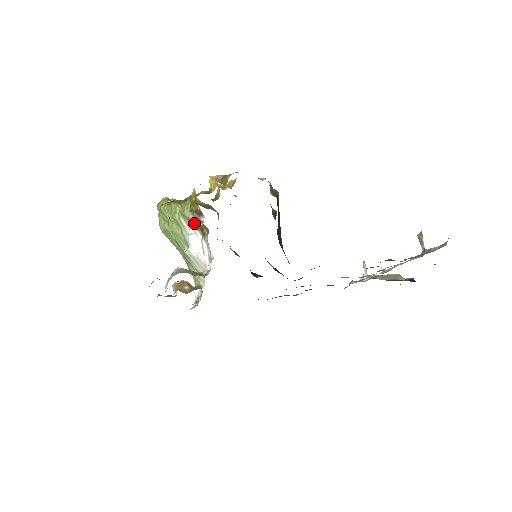
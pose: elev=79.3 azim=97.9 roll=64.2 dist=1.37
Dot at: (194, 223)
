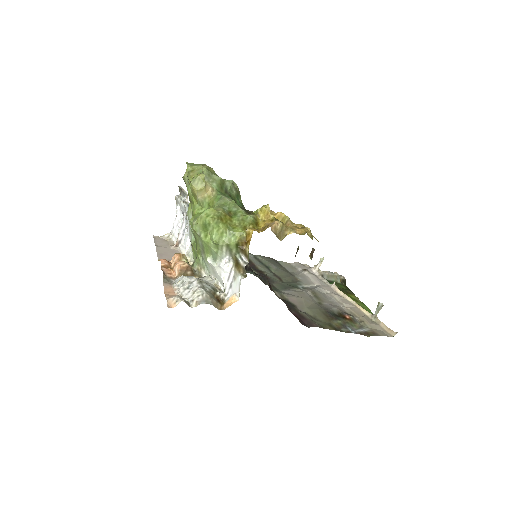
Dot at: (233, 255)
